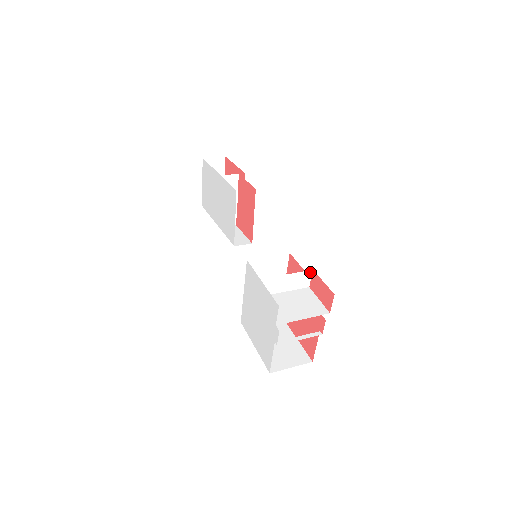
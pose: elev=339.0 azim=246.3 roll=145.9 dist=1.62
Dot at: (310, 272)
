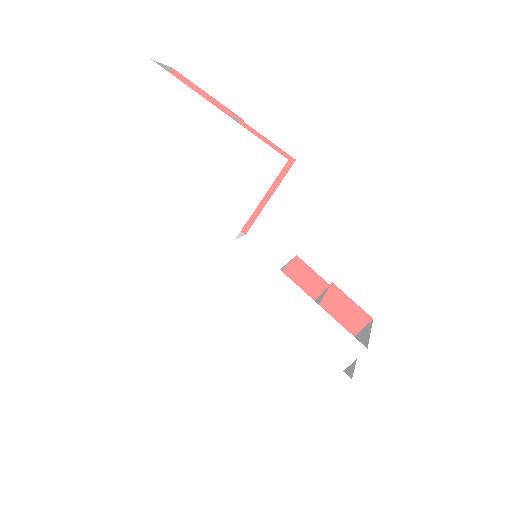
Dot at: occluded
